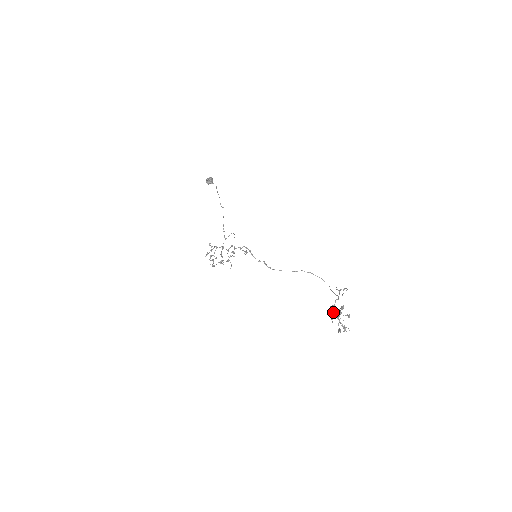
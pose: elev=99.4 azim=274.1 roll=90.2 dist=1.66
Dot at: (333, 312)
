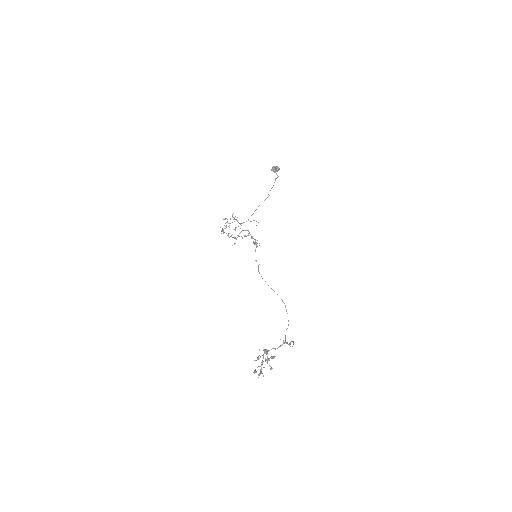
Dot at: (263, 355)
